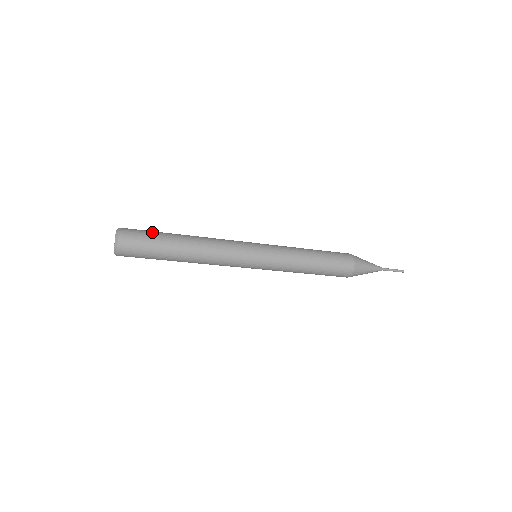
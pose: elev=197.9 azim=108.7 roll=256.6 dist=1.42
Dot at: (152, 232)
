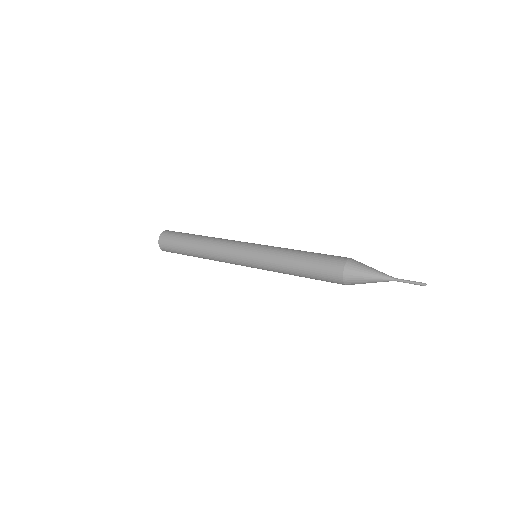
Dot at: (176, 241)
